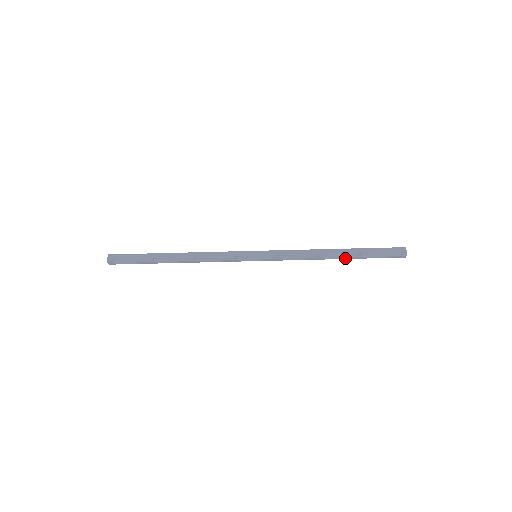
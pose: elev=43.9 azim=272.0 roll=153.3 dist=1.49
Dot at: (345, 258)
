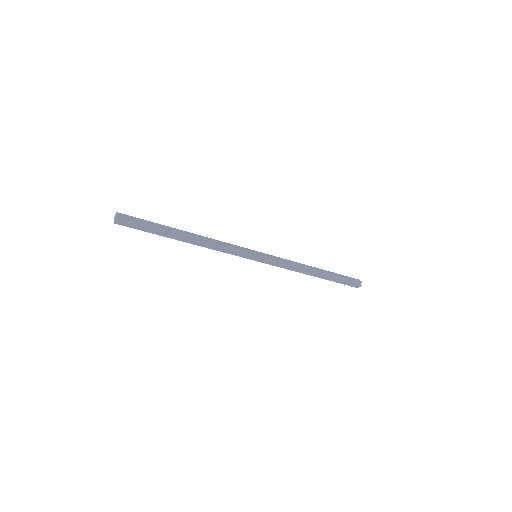
Dot at: (321, 277)
